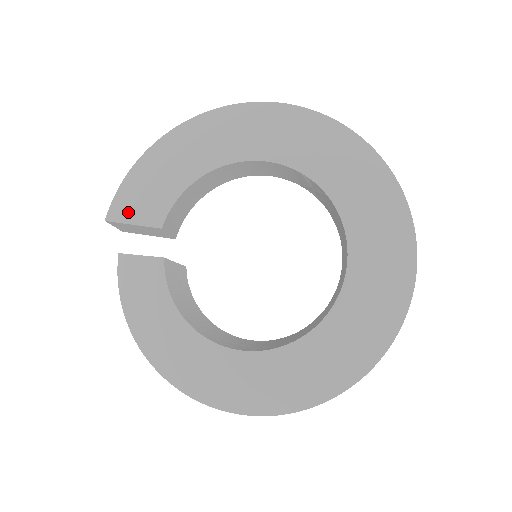
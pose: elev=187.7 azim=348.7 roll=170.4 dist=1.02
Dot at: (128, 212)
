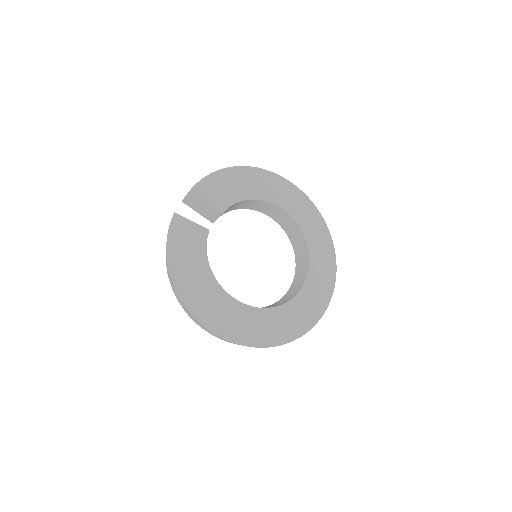
Dot at: (206, 193)
